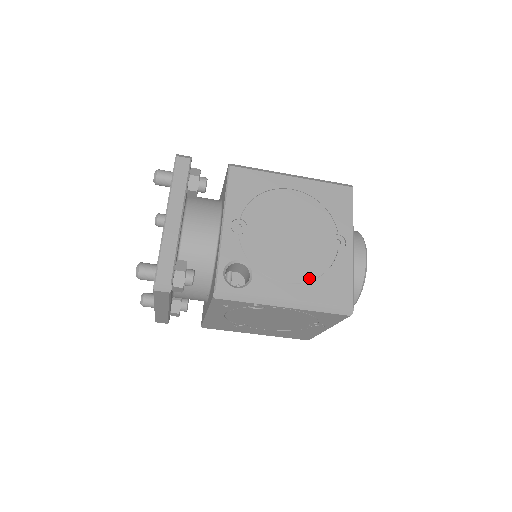
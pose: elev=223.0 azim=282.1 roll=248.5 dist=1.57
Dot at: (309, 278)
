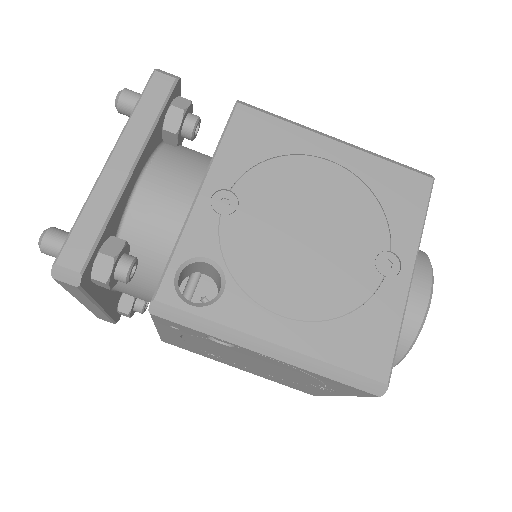
Dot at: (322, 315)
